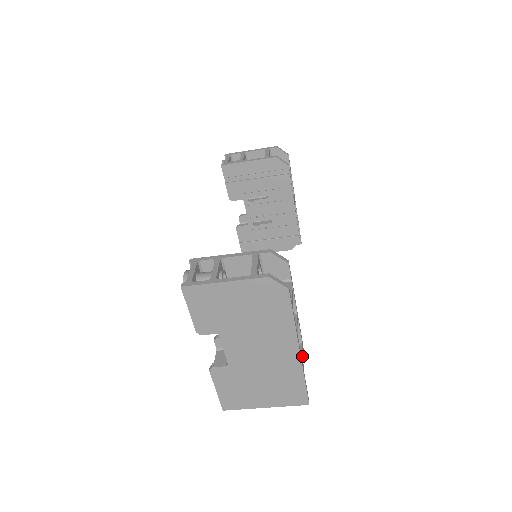
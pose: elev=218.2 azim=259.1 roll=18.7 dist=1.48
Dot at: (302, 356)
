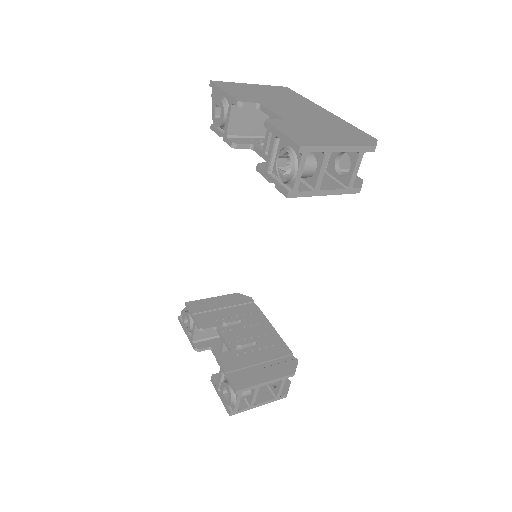
Dot at: occluded
